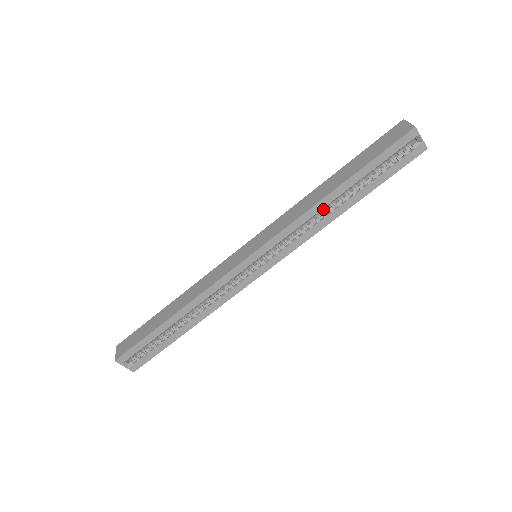
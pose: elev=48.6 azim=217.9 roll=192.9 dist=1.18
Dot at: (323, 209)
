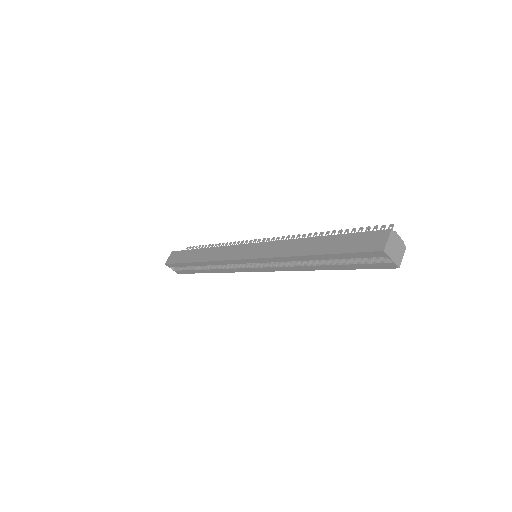
Dot at: occluded
